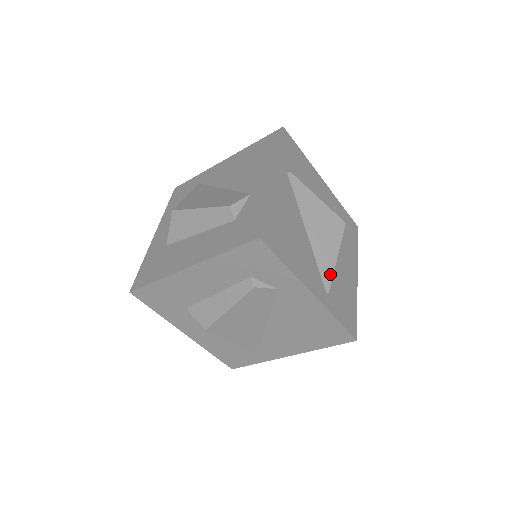
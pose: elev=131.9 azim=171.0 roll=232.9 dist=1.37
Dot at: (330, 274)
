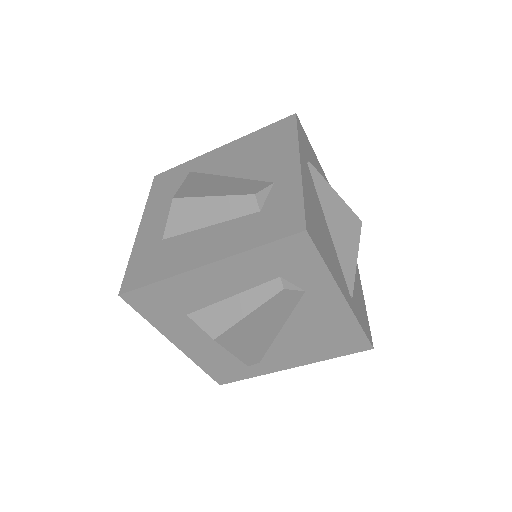
Dot at: (352, 276)
